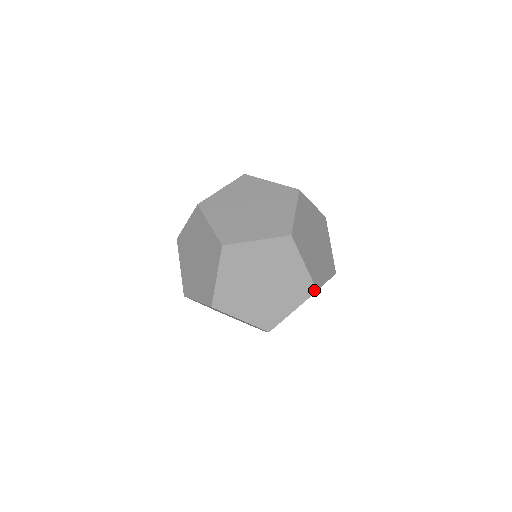
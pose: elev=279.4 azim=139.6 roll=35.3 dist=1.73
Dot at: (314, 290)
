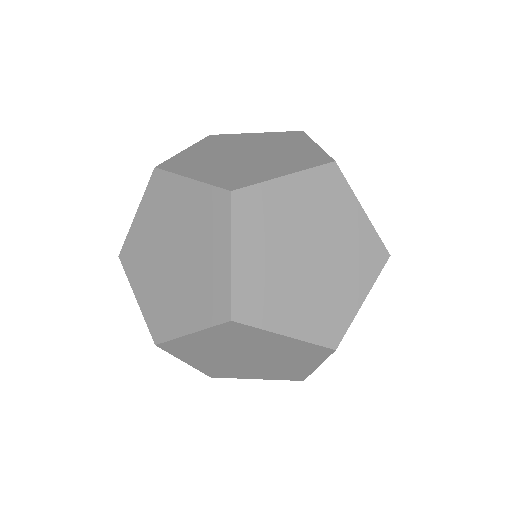
Dot at: (228, 315)
